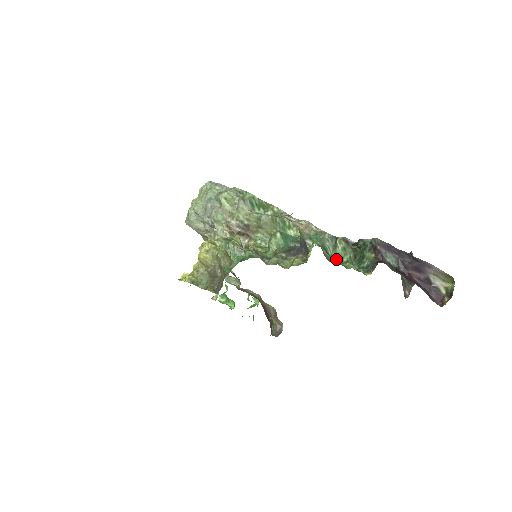
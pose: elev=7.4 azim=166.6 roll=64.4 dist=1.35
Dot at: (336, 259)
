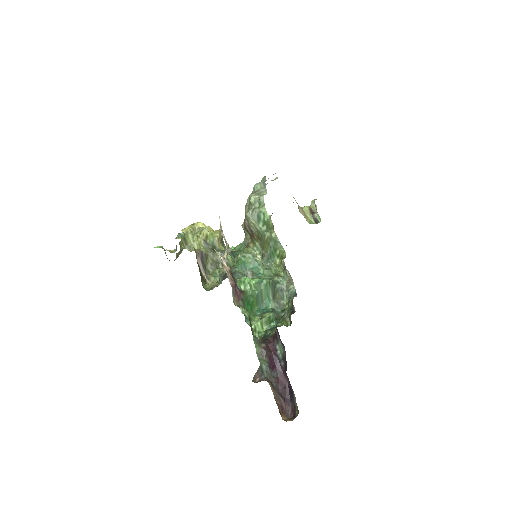
Dot at: (285, 310)
